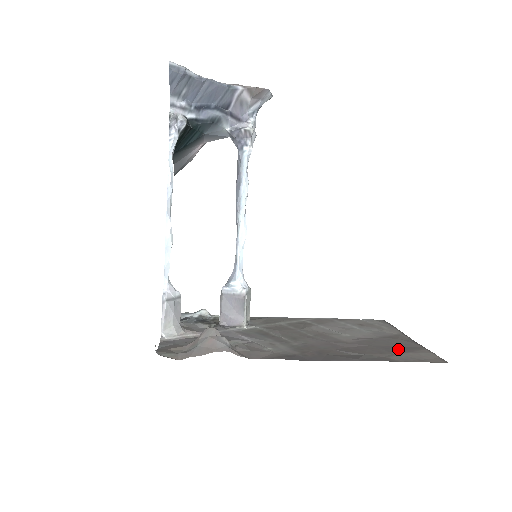
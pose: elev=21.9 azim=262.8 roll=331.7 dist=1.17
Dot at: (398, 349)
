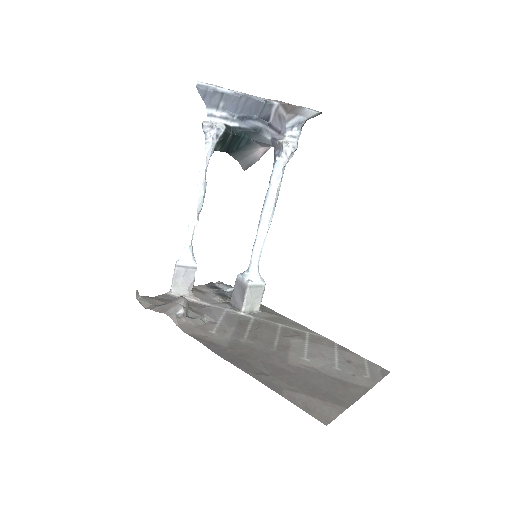
Dot at: (316, 391)
